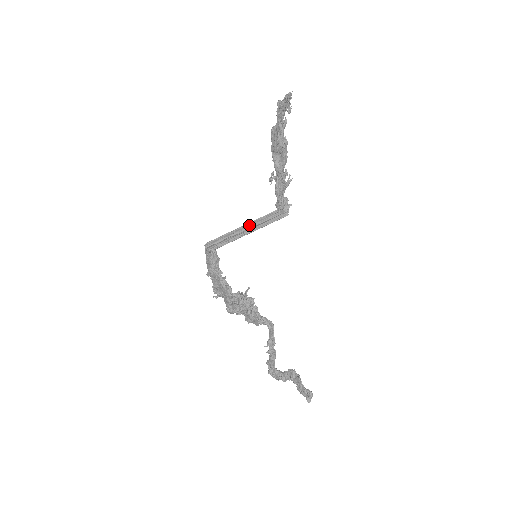
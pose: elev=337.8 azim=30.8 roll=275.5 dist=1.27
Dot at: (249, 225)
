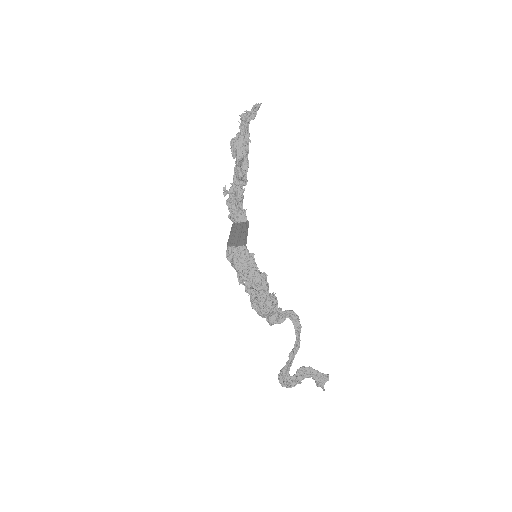
Dot at: (236, 231)
